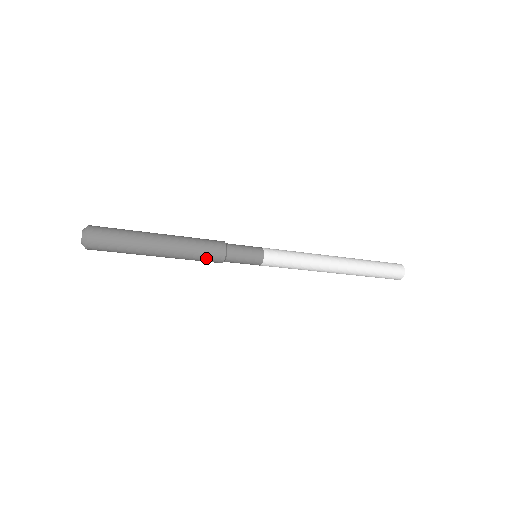
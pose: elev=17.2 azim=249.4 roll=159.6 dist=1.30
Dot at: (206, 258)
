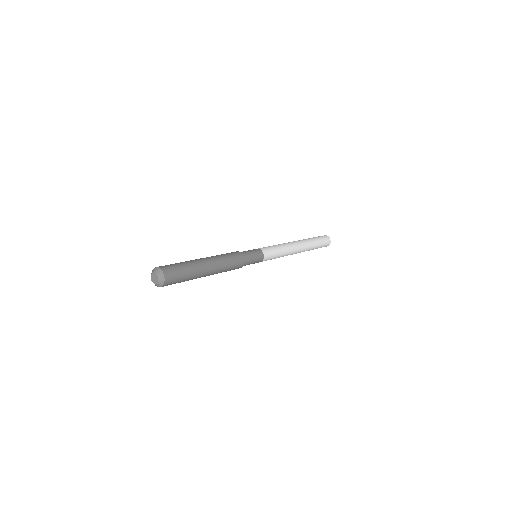
Dot at: (234, 267)
